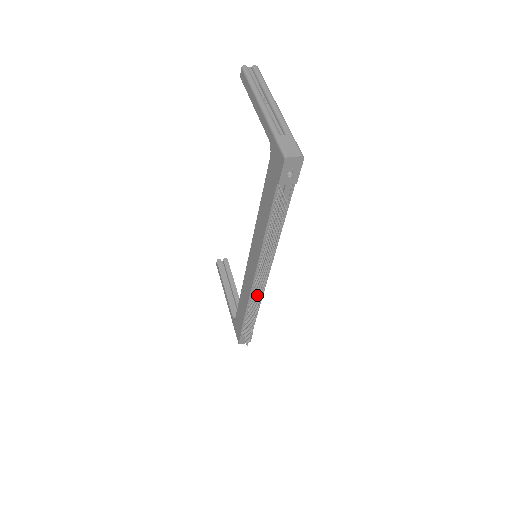
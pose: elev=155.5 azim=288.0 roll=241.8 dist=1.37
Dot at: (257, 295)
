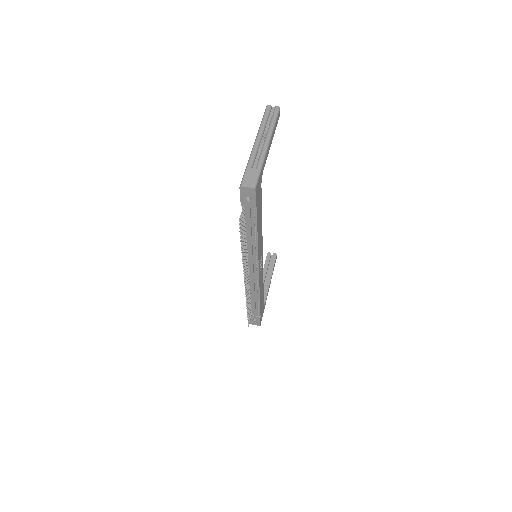
Dot at: (246, 286)
